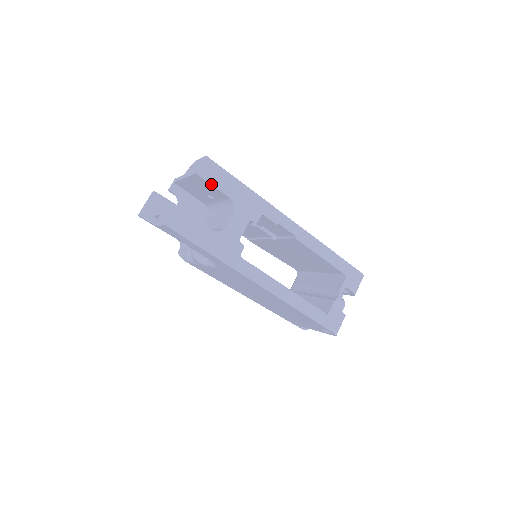
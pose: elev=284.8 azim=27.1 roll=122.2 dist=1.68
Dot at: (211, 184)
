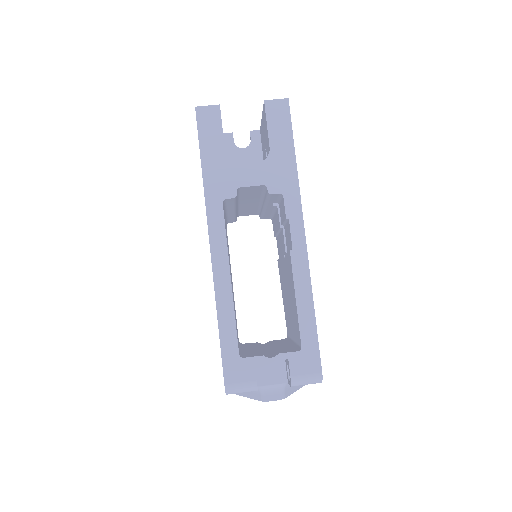
Dot at: (267, 121)
